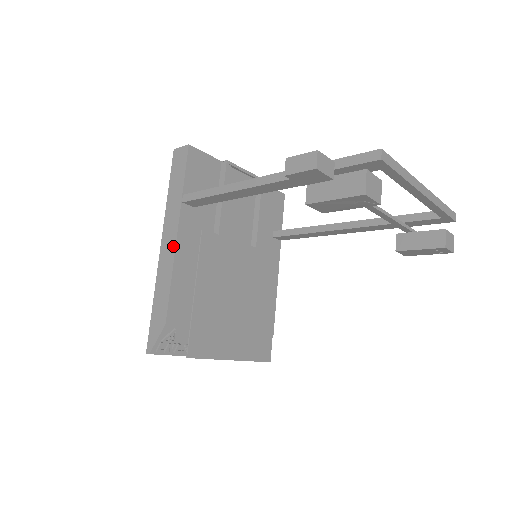
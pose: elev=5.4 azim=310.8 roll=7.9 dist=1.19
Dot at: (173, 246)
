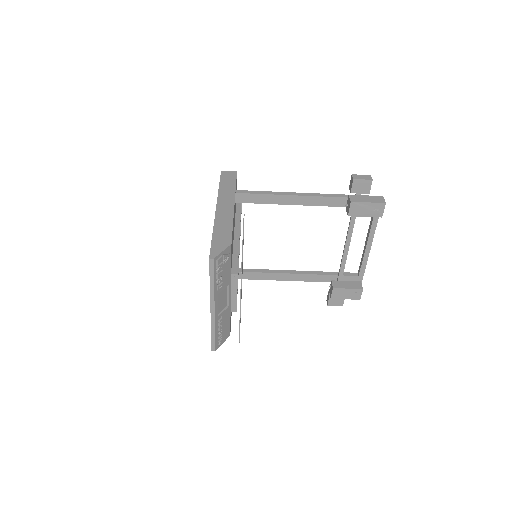
Dot at: (231, 209)
